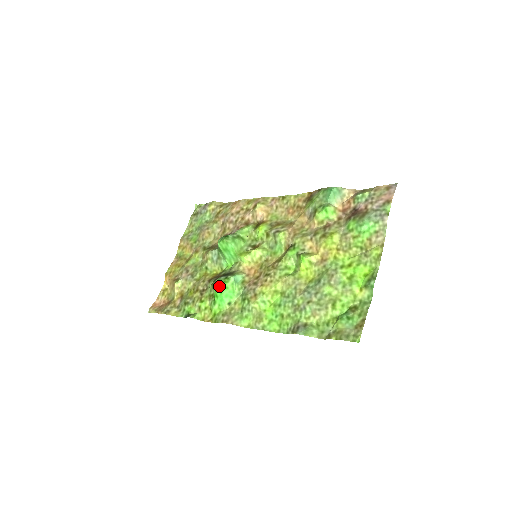
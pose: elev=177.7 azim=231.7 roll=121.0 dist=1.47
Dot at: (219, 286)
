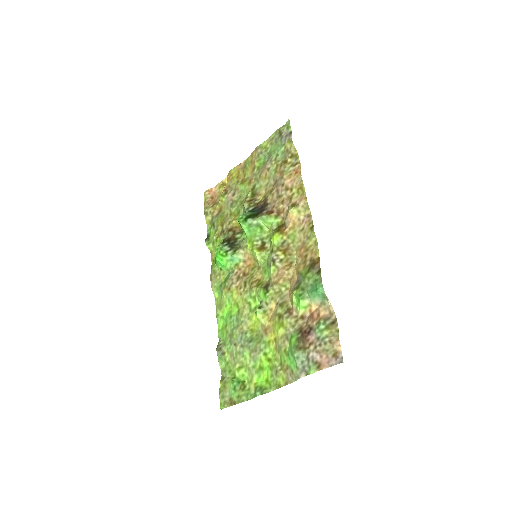
Dot at: (217, 254)
